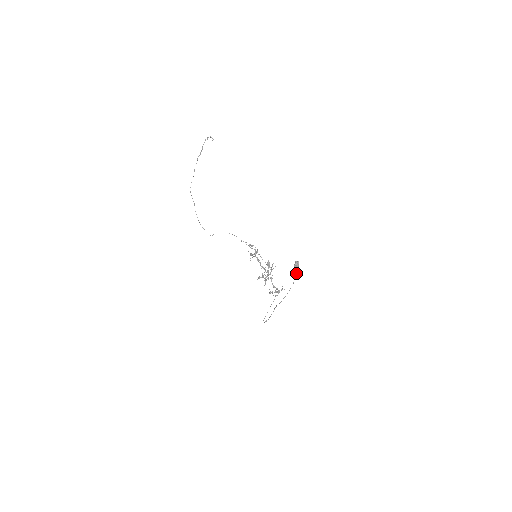
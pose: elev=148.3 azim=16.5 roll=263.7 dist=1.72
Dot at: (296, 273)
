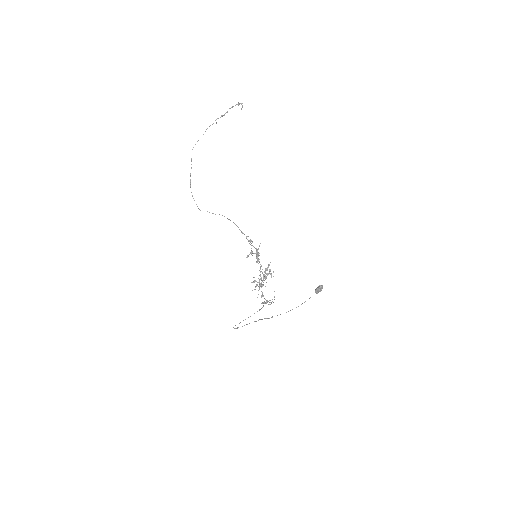
Dot at: occluded
